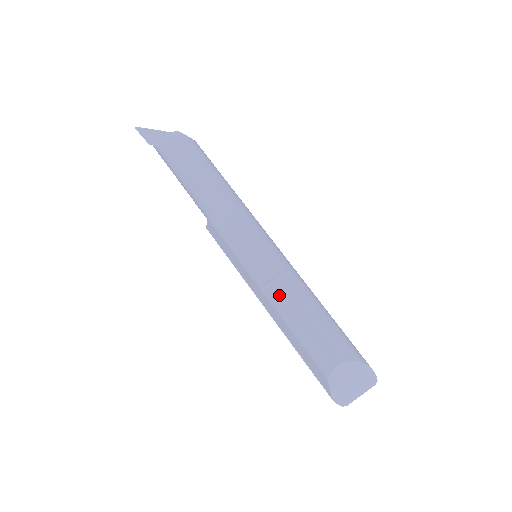
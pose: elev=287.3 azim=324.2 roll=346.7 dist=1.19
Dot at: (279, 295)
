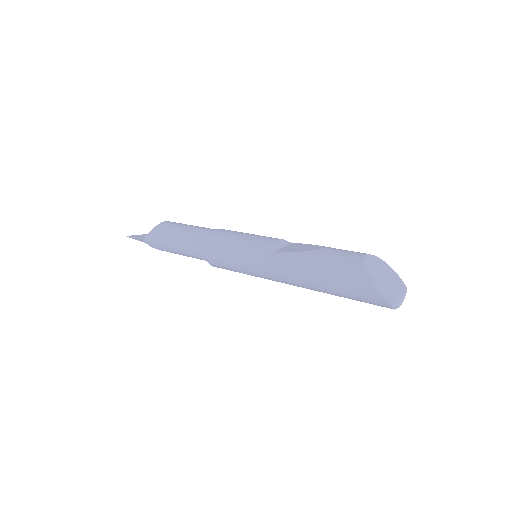
Dot at: (290, 249)
